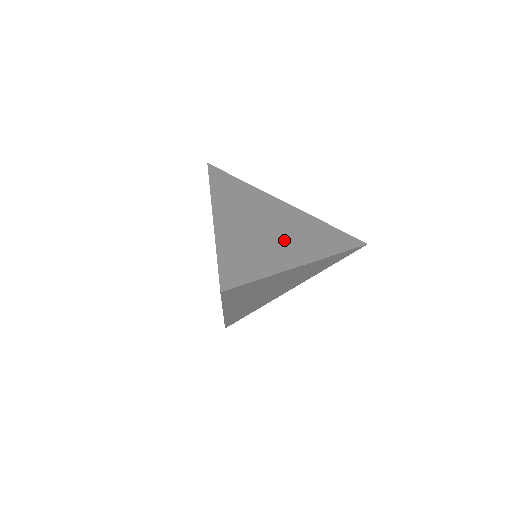
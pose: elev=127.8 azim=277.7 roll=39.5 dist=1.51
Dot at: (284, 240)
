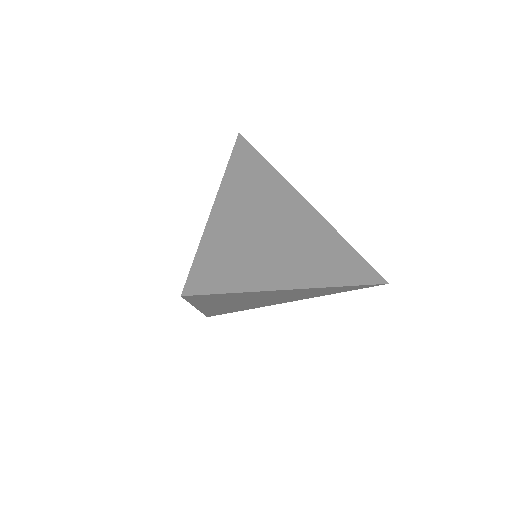
Dot at: (288, 251)
